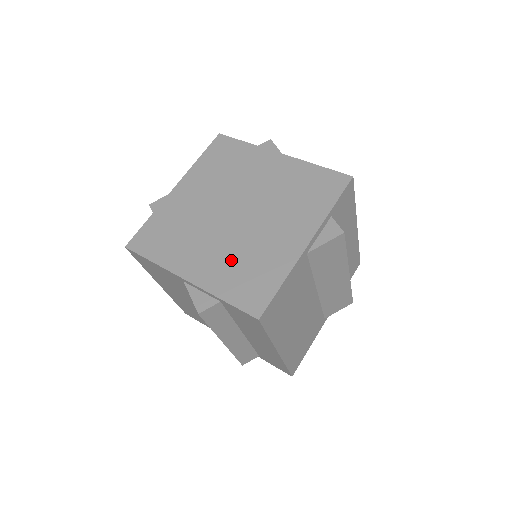
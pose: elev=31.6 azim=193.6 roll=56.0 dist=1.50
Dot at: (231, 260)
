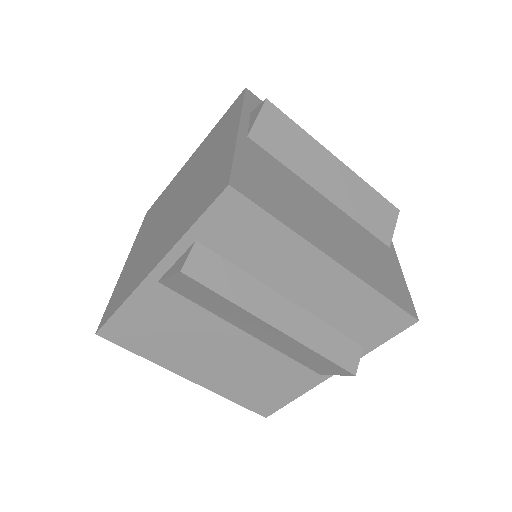
Dot at: (138, 258)
